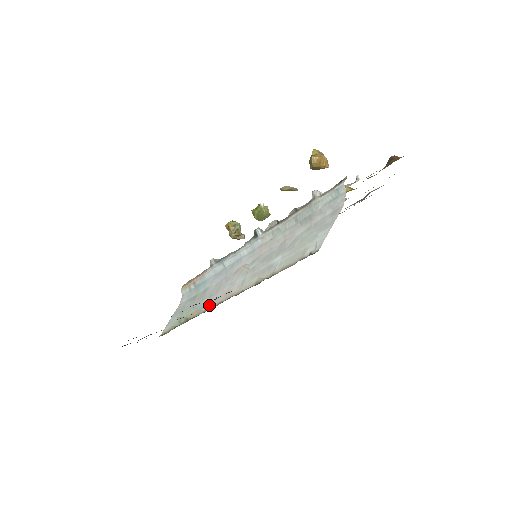
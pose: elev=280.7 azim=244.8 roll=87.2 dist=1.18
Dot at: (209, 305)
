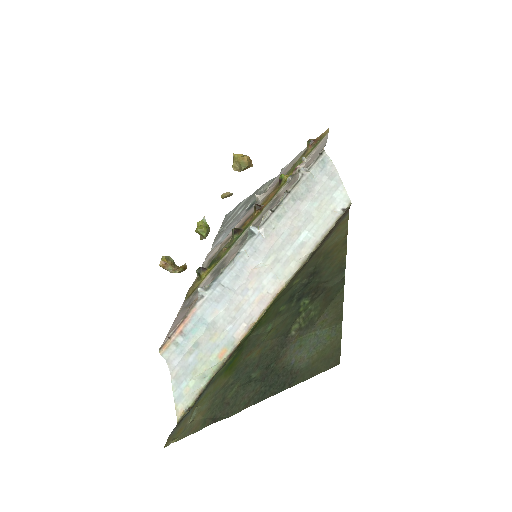
Dot at: (244, 327)
